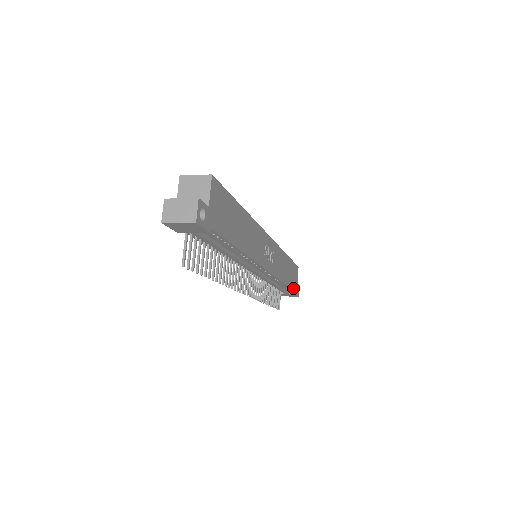
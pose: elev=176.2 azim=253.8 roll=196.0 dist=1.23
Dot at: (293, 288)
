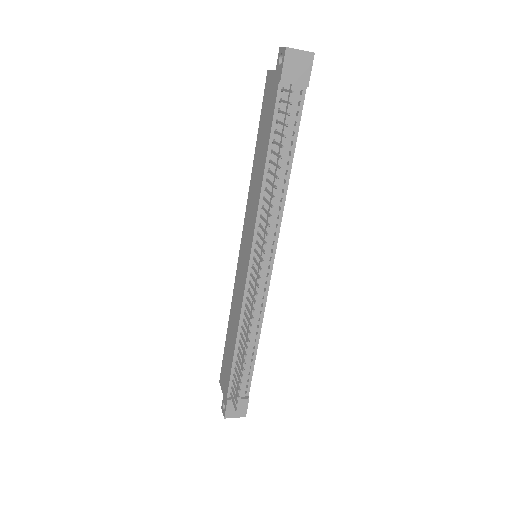
Dot at: (250, 381)
